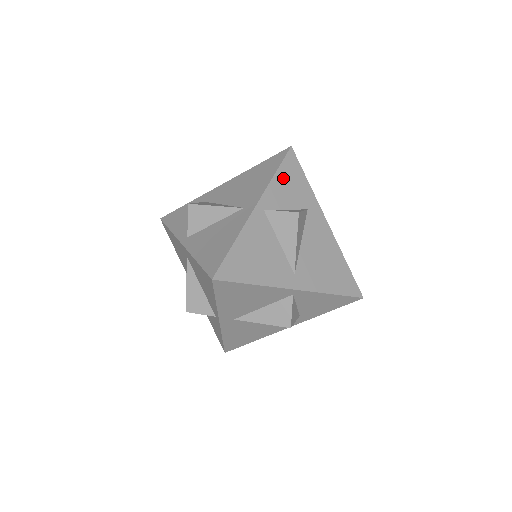
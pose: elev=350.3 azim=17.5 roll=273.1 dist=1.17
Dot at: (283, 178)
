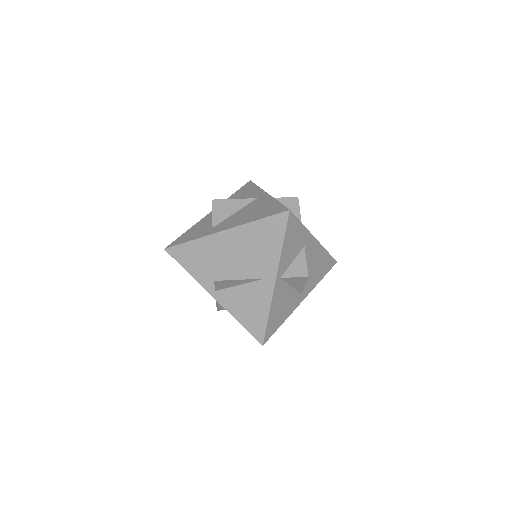
Dot at: (288, 242)
